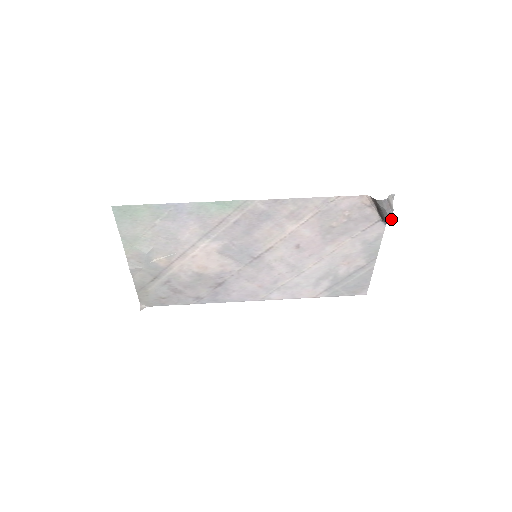
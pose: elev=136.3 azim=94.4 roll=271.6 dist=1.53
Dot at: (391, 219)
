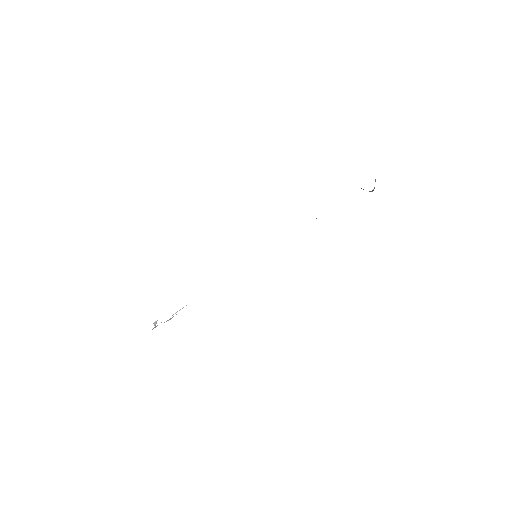
Dot at: occluded
